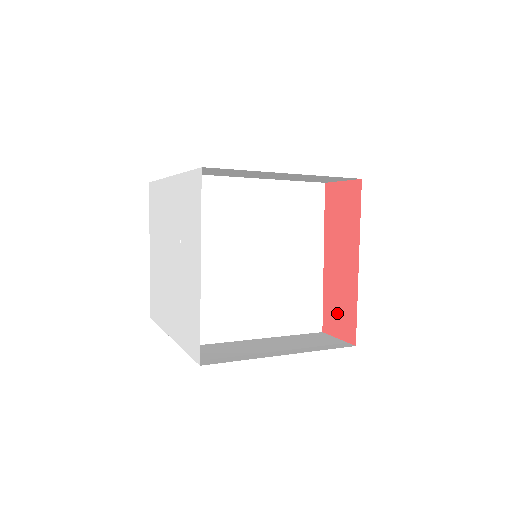
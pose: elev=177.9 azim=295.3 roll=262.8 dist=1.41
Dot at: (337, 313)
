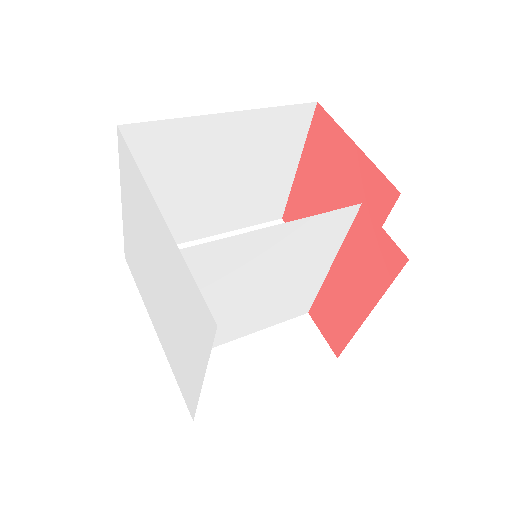
Dot at: (329, 320)
